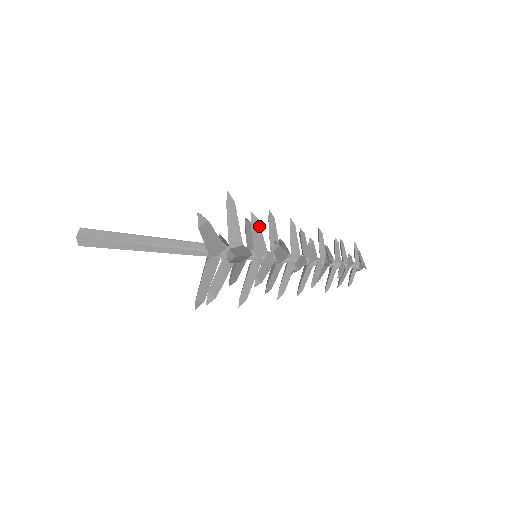
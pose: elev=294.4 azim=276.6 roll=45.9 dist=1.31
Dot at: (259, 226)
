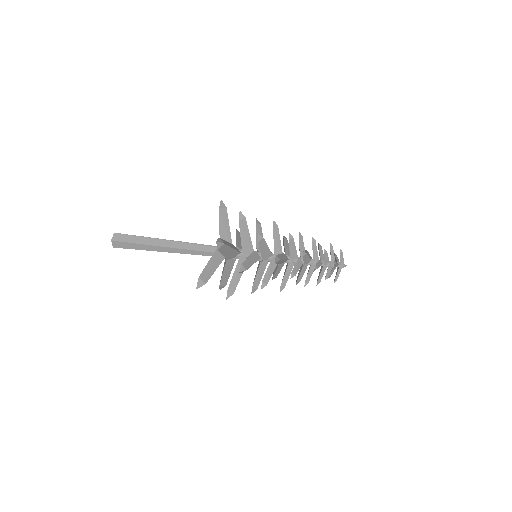
Dot at: (261, 229)
